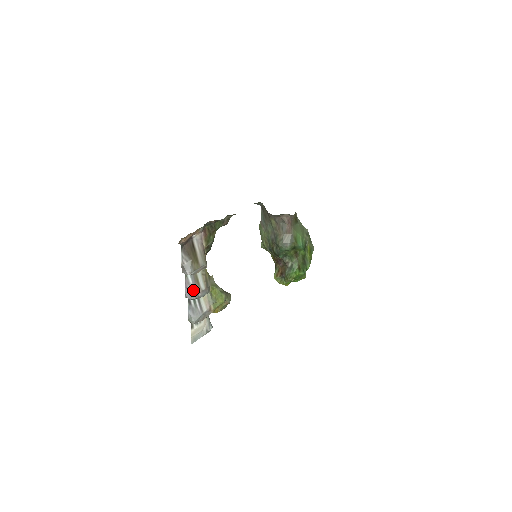
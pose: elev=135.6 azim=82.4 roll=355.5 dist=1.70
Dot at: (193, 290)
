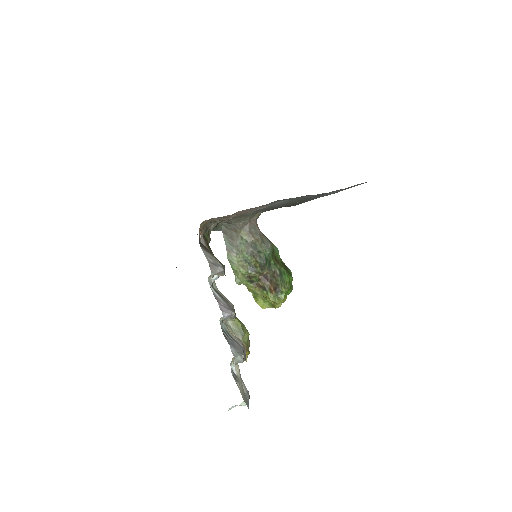
Dot at: (226, 305)
